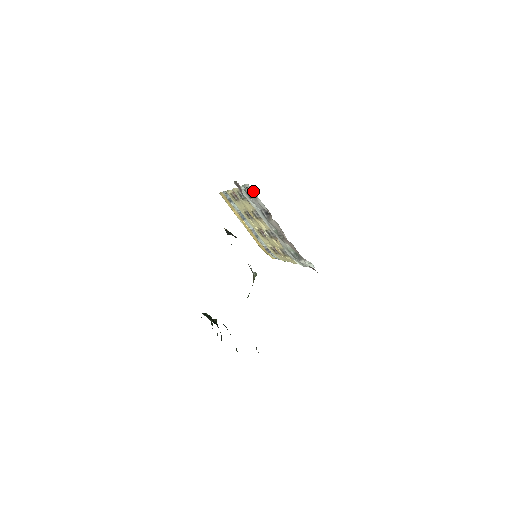
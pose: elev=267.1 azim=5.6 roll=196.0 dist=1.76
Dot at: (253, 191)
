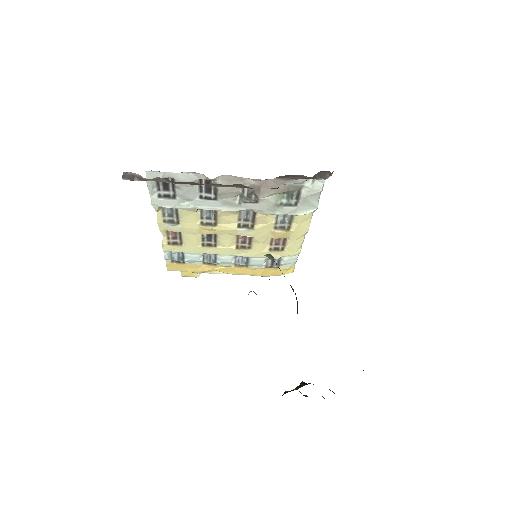
Dot at: (159, 172)
